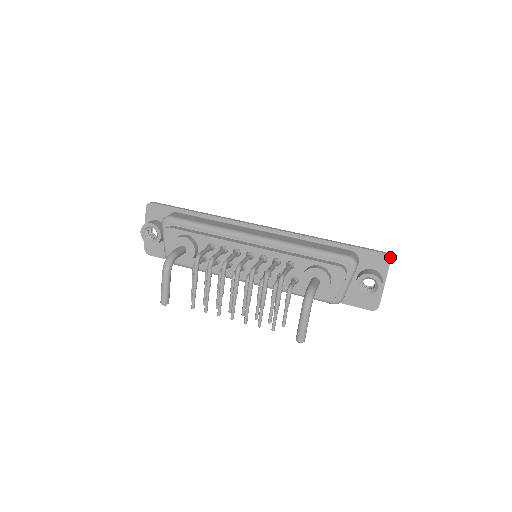
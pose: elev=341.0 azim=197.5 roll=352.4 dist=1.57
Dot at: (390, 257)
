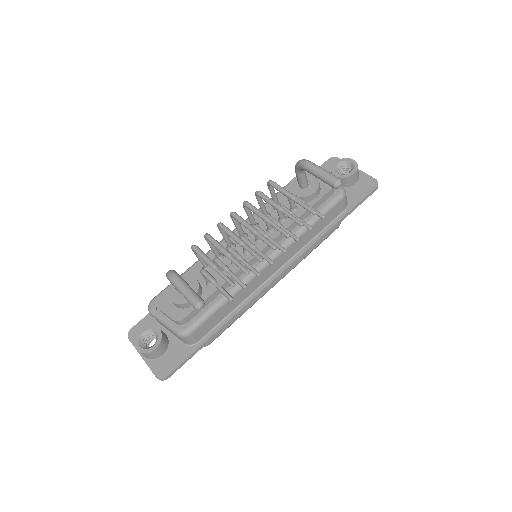
Dot at: (335, 159)
